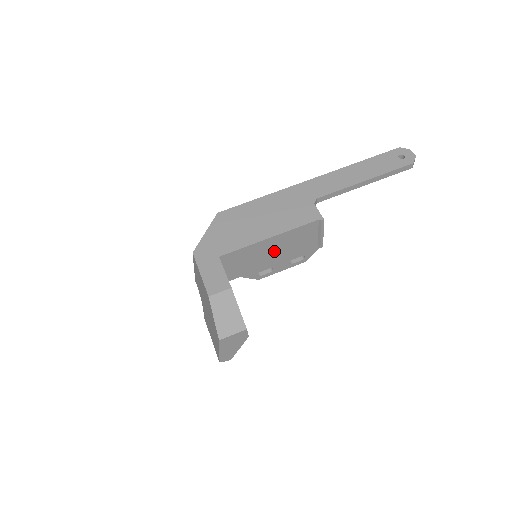
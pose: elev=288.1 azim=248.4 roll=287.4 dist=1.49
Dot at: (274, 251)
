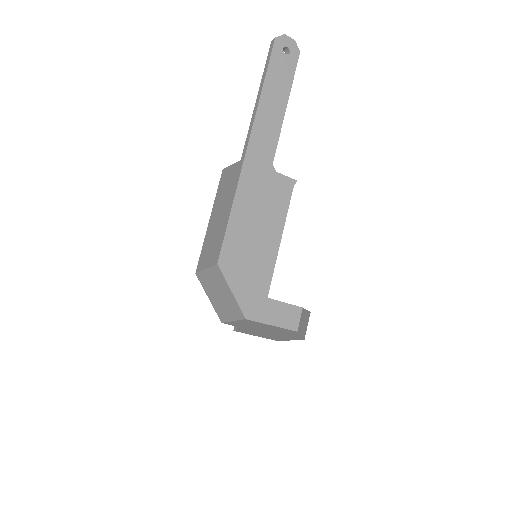
Dot at: occluded
